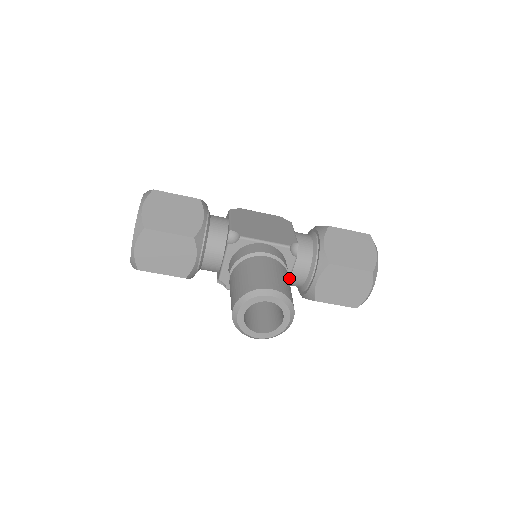
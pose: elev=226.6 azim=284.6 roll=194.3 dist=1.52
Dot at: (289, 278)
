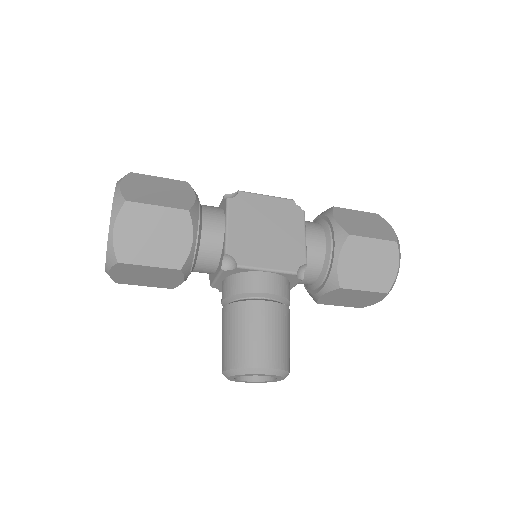
Dot at: occluded
